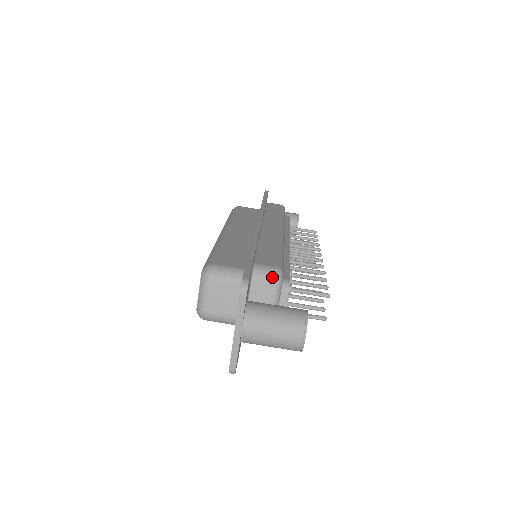
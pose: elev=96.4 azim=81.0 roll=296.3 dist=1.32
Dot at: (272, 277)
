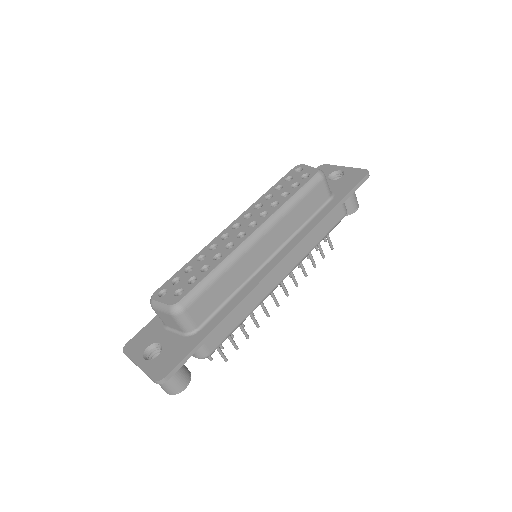
Dot at: (199, 356)
